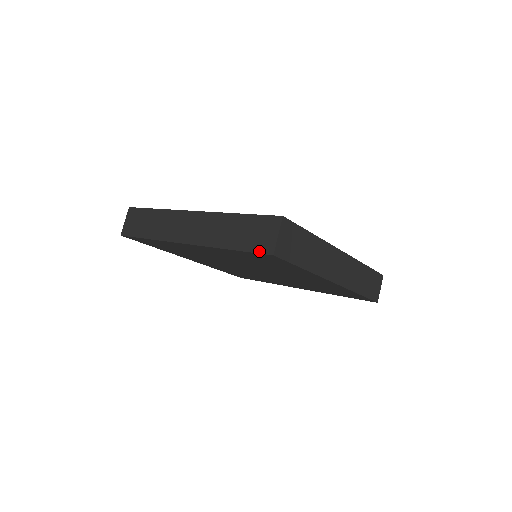
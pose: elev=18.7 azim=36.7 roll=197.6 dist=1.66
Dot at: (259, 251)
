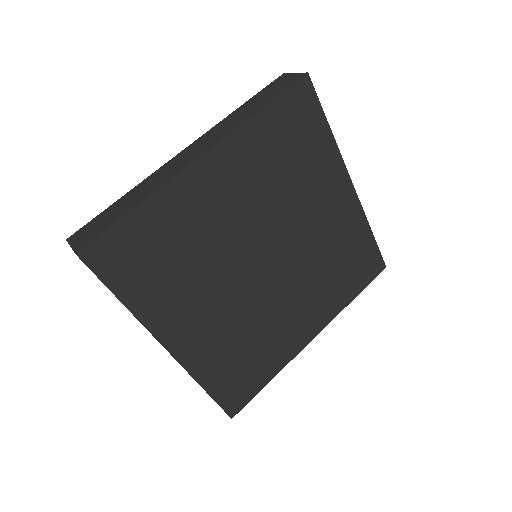
Dot at: (292, 83)
